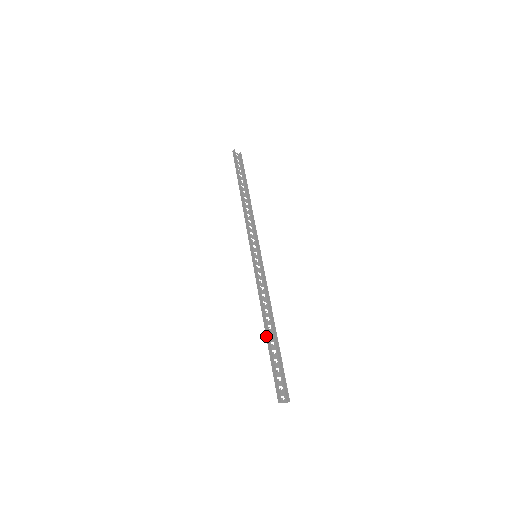
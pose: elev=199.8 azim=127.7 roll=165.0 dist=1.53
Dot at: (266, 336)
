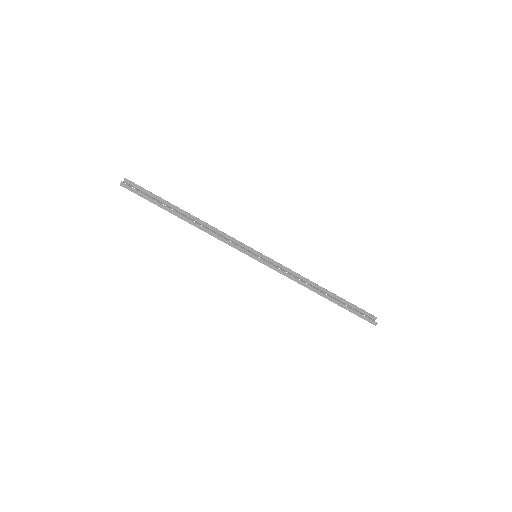
Dot at: occluded
